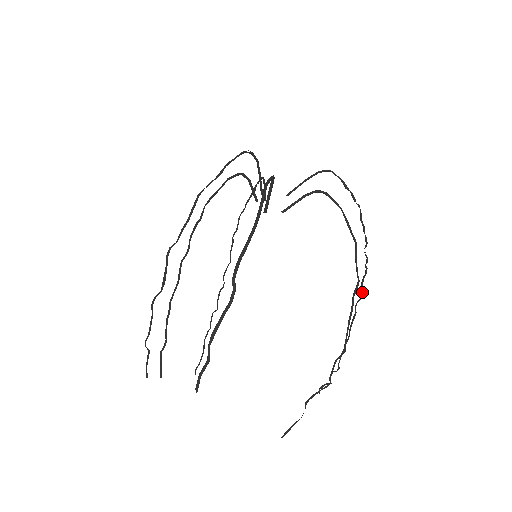
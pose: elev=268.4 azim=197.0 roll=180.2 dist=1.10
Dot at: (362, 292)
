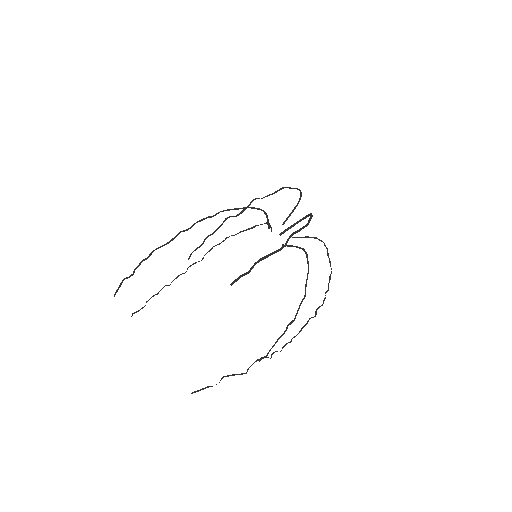
Dot at: (316, 314)
